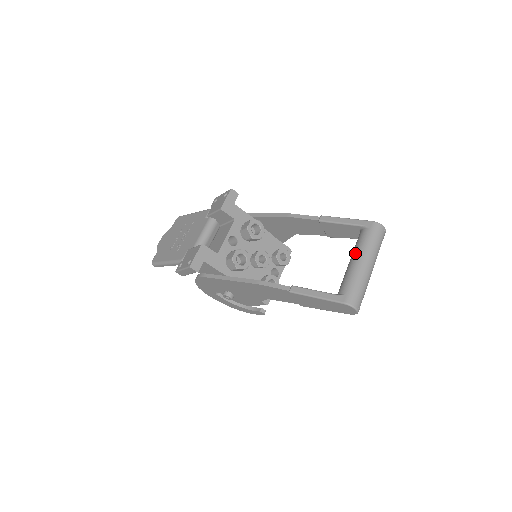
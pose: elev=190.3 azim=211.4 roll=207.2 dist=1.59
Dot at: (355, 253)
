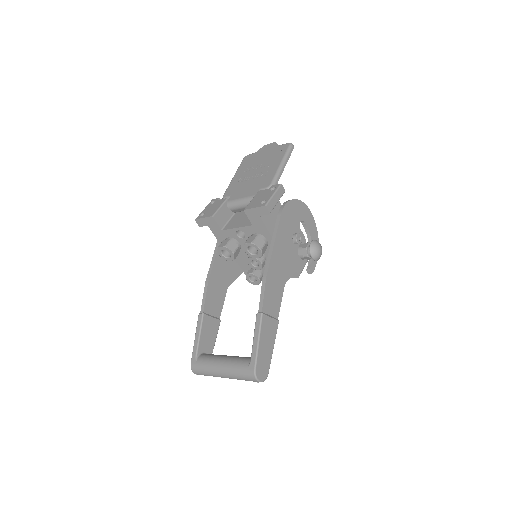
Dot at: (227, 360)
